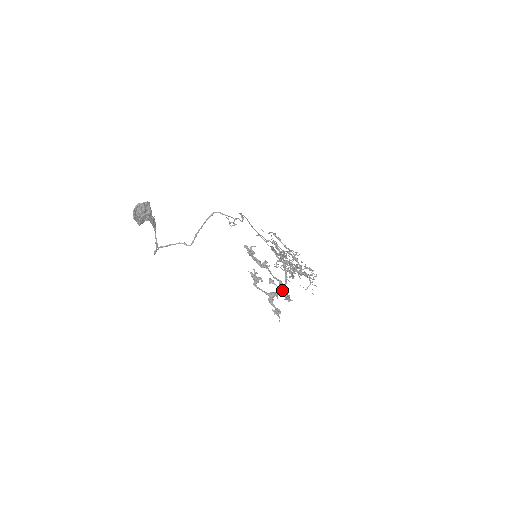
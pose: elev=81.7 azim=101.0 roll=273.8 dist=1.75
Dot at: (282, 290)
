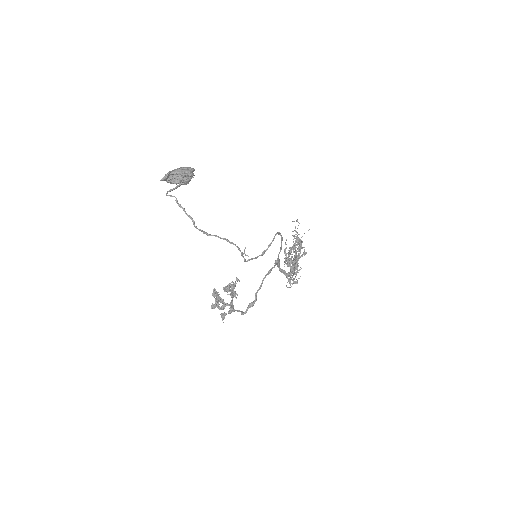
Dot at: (223, 318)
